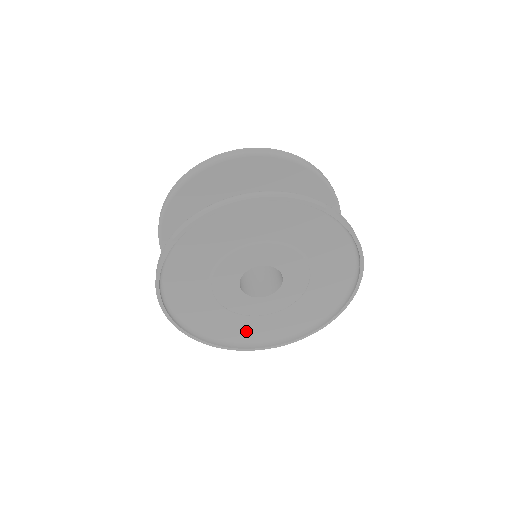
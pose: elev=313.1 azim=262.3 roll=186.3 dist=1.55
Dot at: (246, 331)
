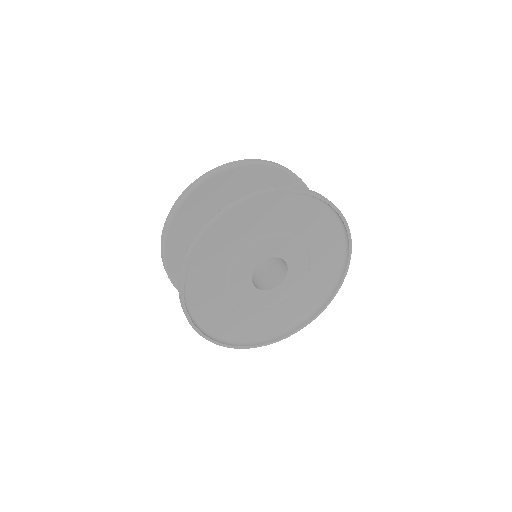
Dot at: (267, 325)
